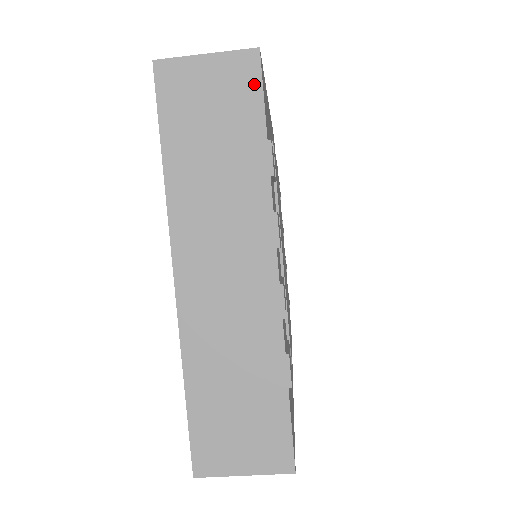
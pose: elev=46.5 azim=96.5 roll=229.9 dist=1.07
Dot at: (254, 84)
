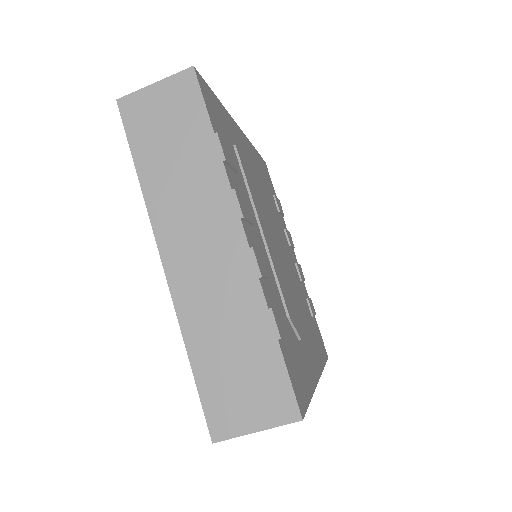
Dot at: (195, 94)
